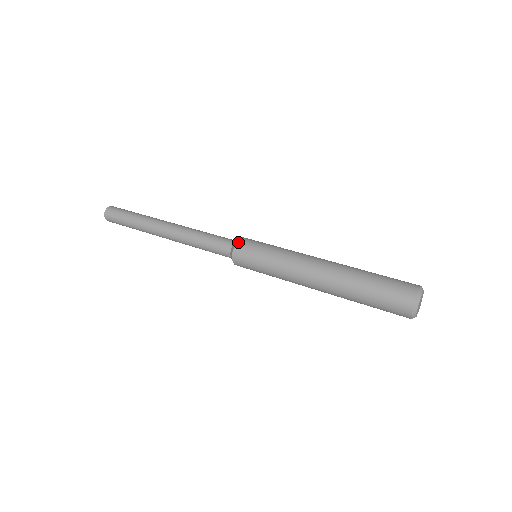
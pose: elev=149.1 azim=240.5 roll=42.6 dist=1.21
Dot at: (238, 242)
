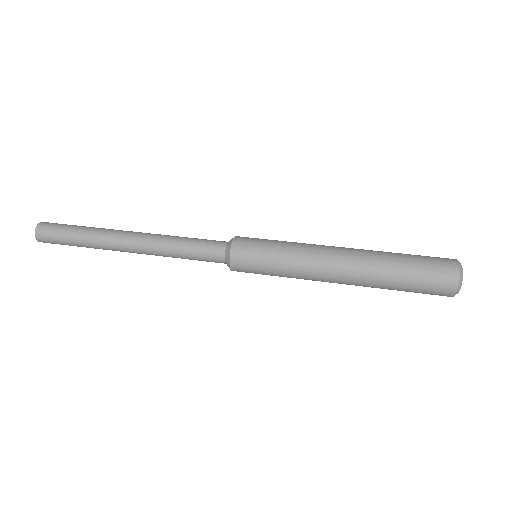
Dot at: (236, 237)
